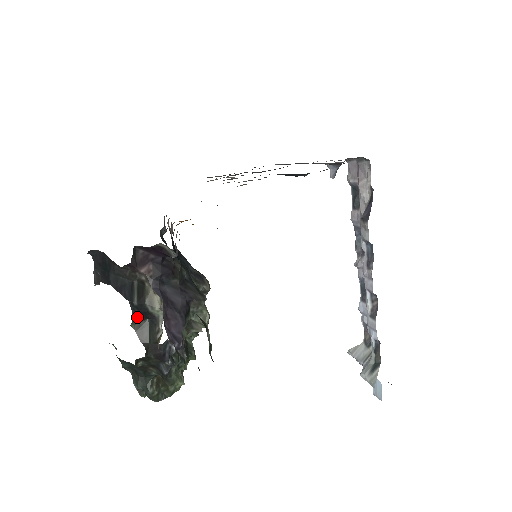
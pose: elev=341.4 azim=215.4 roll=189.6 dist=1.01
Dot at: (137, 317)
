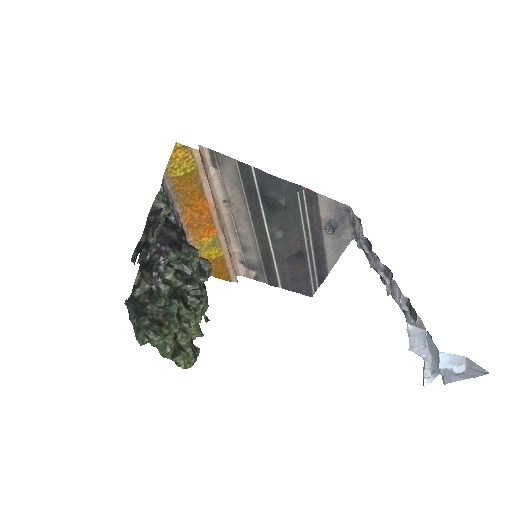
Dot at: (142, 255)
